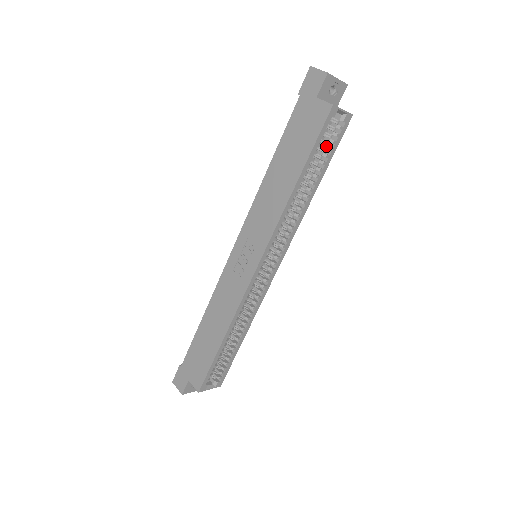
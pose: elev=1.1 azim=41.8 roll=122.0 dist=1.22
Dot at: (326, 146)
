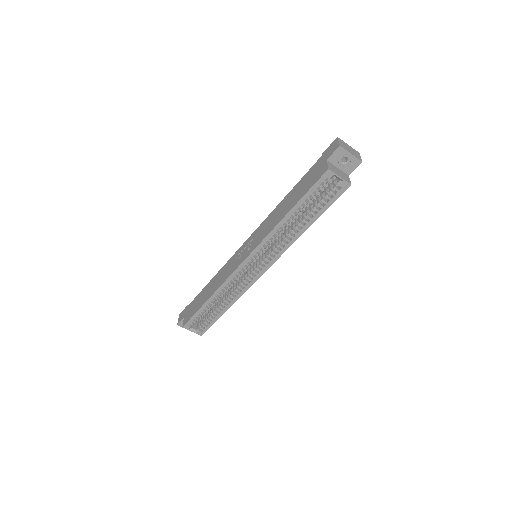
Dot at: (322, 198)
